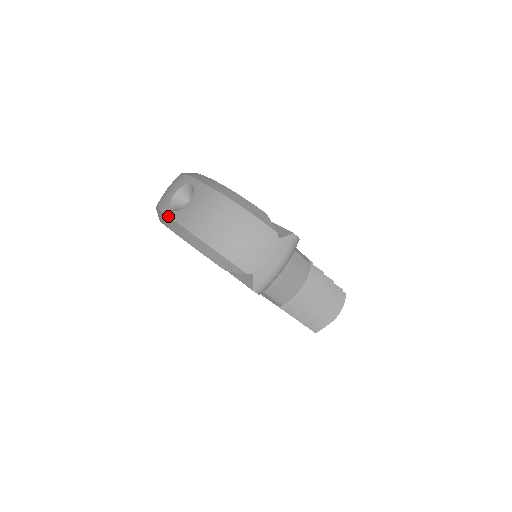
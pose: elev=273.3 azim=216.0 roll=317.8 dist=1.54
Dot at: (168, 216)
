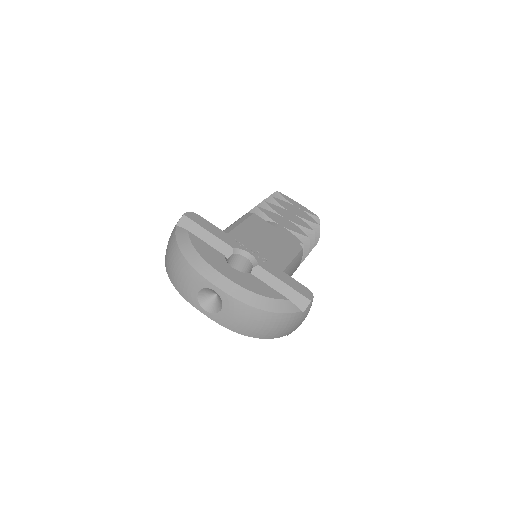
Dot at: occluded
